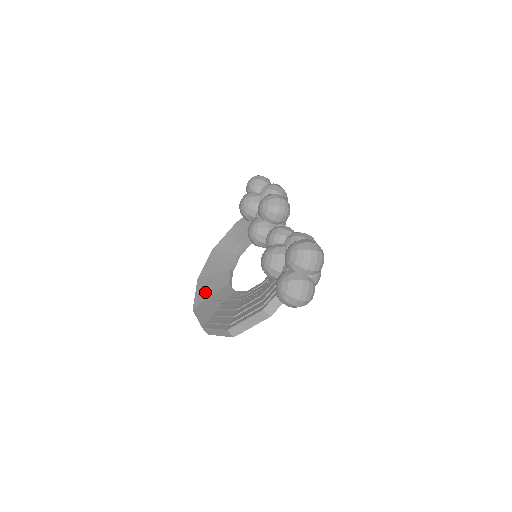
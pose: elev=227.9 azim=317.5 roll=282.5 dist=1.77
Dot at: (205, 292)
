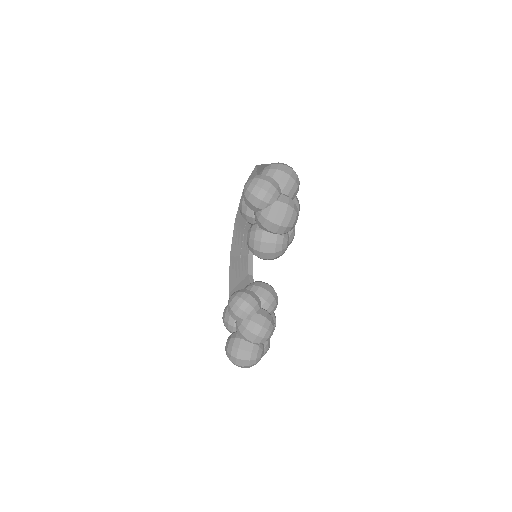
Dot at: (241, 217)
